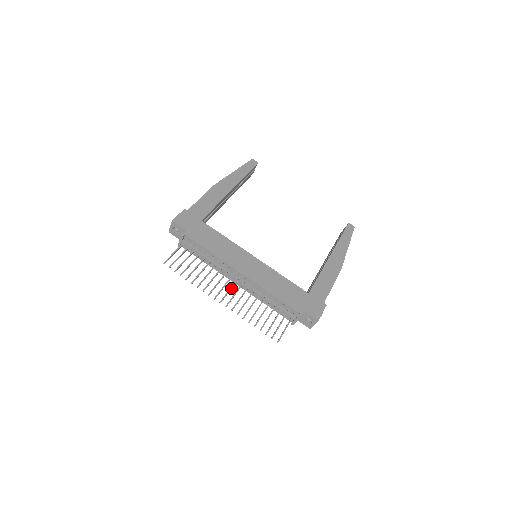
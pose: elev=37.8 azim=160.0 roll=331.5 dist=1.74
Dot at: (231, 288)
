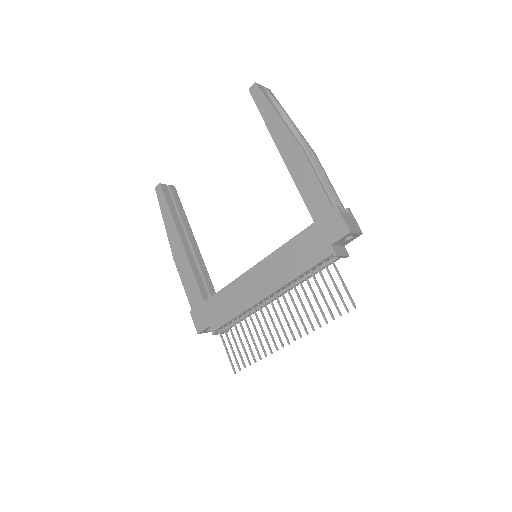
Dot at: (278, 320)
